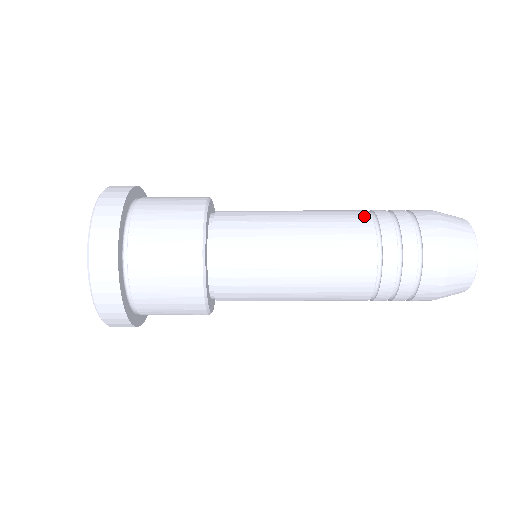
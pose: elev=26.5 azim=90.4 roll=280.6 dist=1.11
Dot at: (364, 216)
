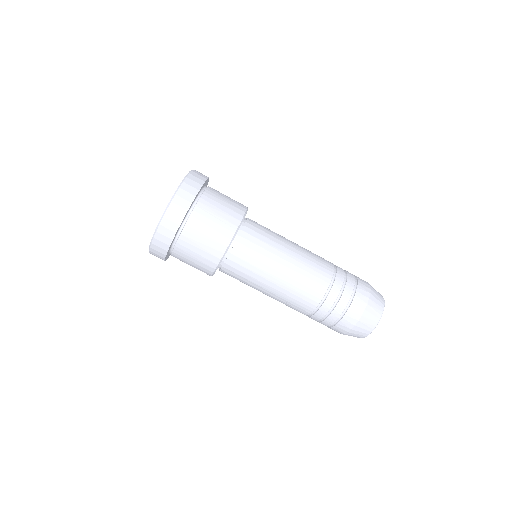
Dot at: occluded
